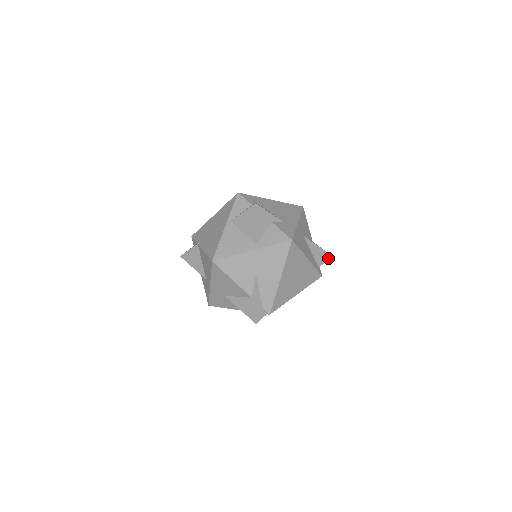
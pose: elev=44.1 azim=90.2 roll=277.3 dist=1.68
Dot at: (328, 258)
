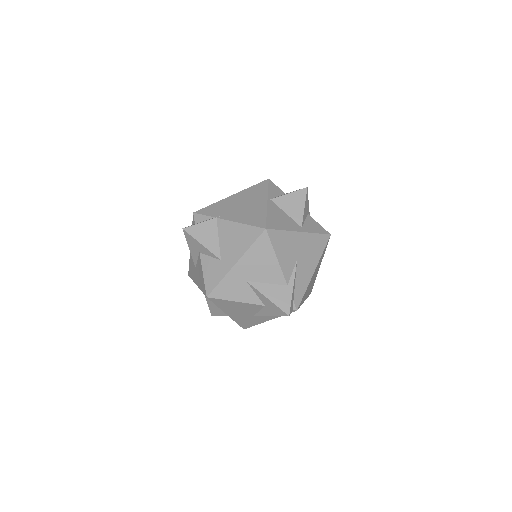
Dot at: occluded
